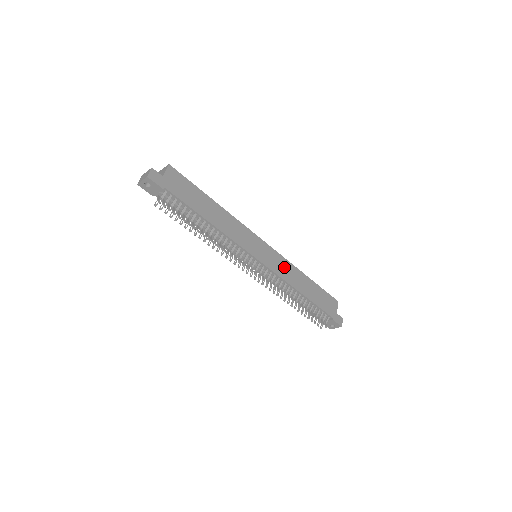
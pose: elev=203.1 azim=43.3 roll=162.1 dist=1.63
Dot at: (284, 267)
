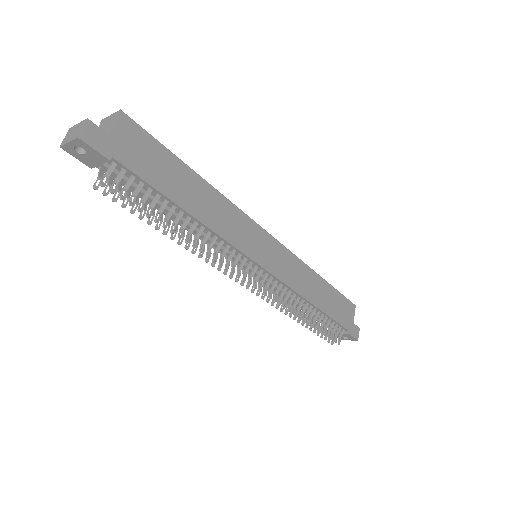
Dot at: (294, 270)
